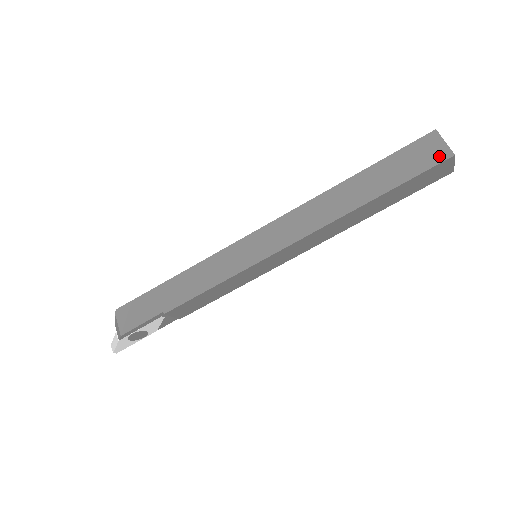
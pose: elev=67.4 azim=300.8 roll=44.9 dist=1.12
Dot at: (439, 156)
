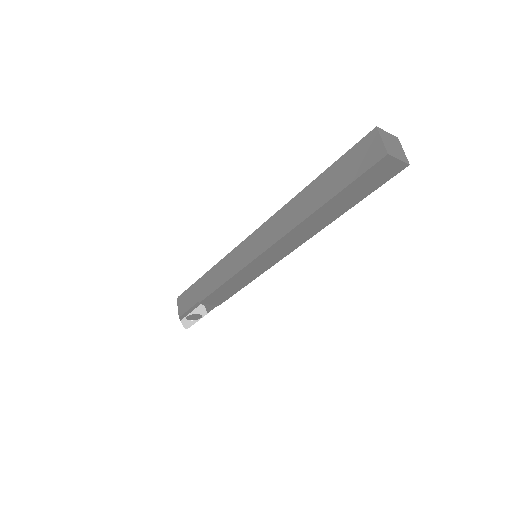
Dot at: (375, 156)
